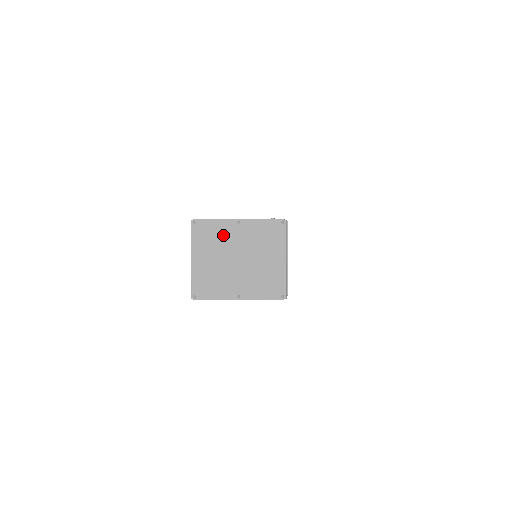
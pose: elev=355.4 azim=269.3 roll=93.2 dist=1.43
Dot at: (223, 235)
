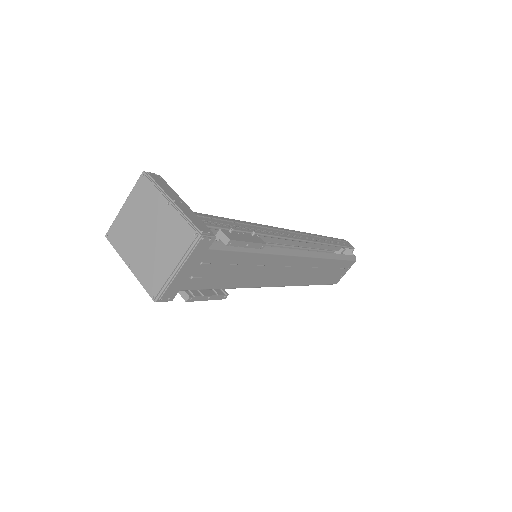
Dot at: (152, 204)
